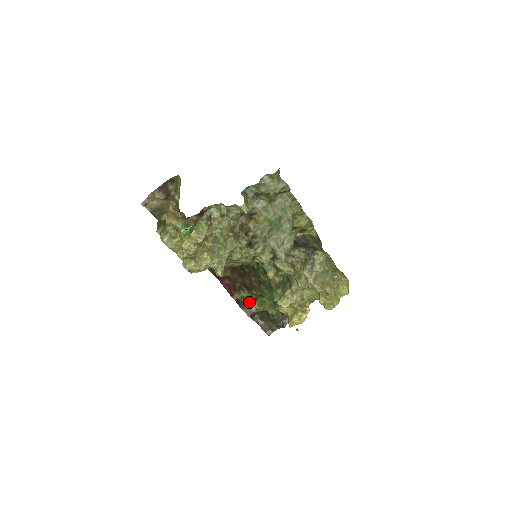
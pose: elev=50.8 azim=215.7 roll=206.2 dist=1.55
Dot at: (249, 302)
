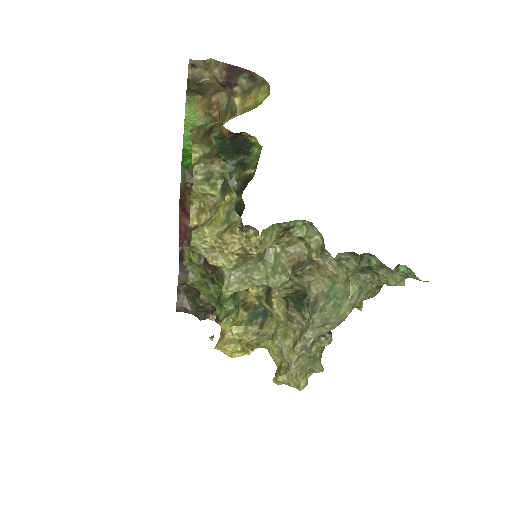
Dot at: (192, 270)
